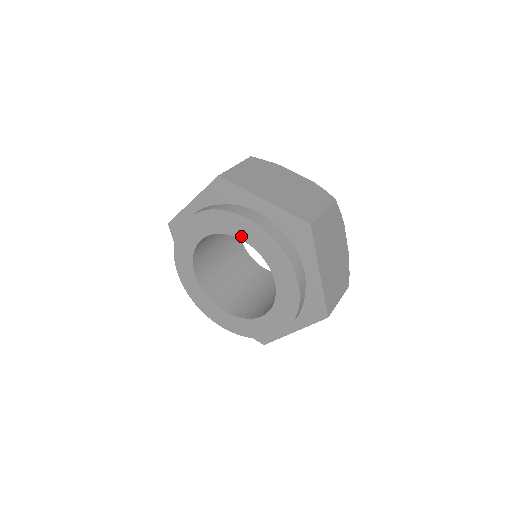
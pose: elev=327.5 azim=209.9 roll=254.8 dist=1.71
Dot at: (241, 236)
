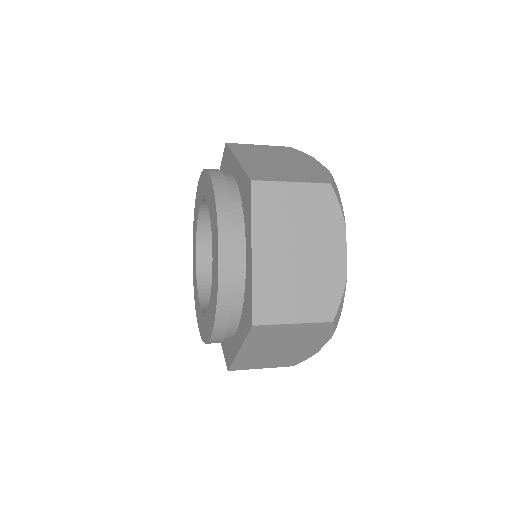
Dot at: (207, 198)
